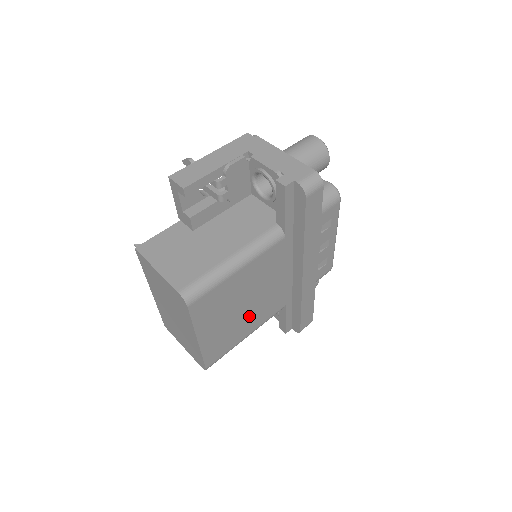
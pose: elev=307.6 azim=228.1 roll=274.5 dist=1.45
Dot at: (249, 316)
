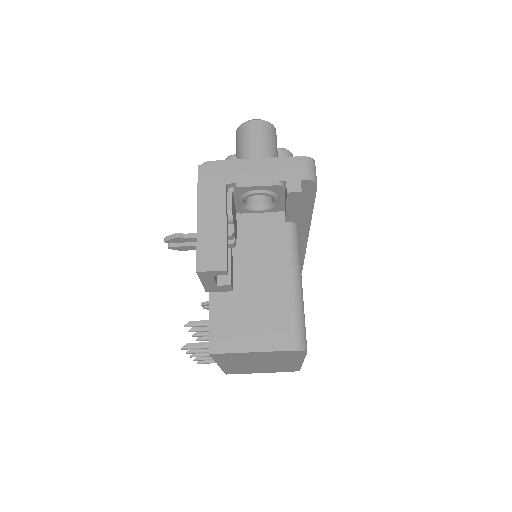
Dot at: occluded
